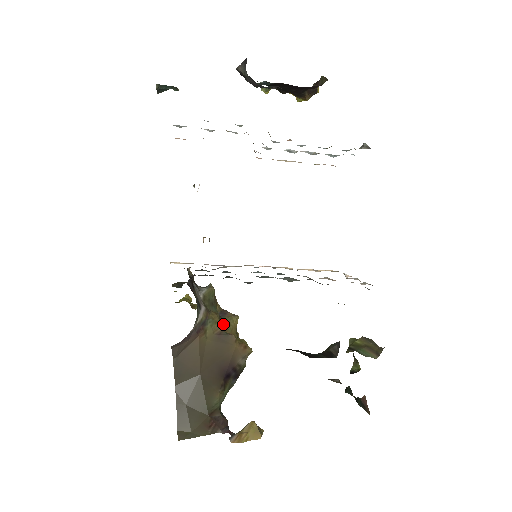
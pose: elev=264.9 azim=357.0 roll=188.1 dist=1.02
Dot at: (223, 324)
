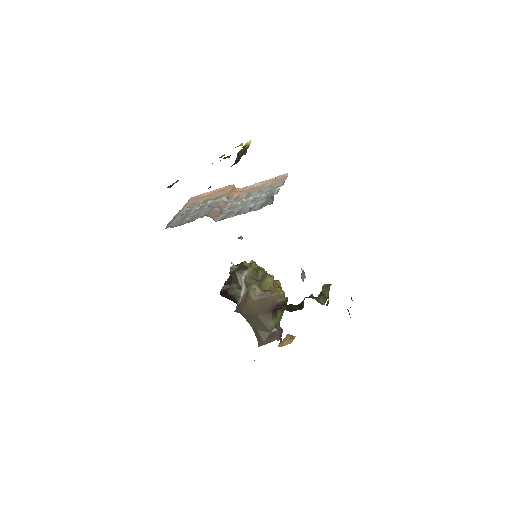
Dot at: (263, 285)
